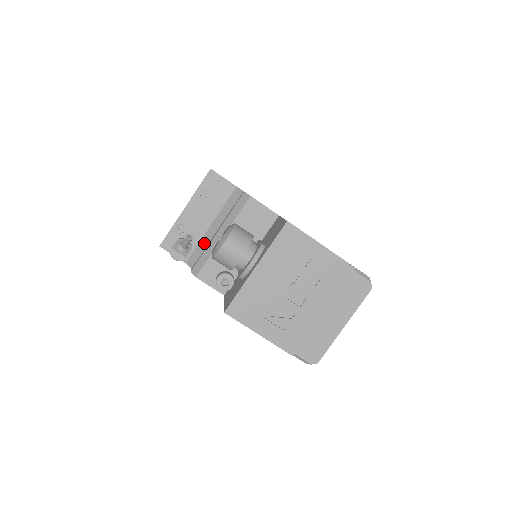
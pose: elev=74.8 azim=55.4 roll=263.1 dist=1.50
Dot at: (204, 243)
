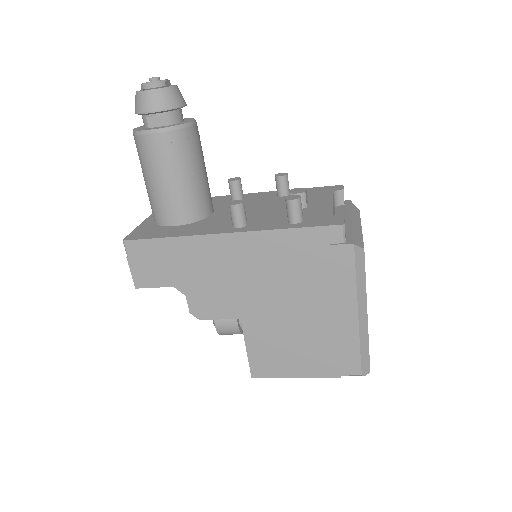
Dot at: occluded
